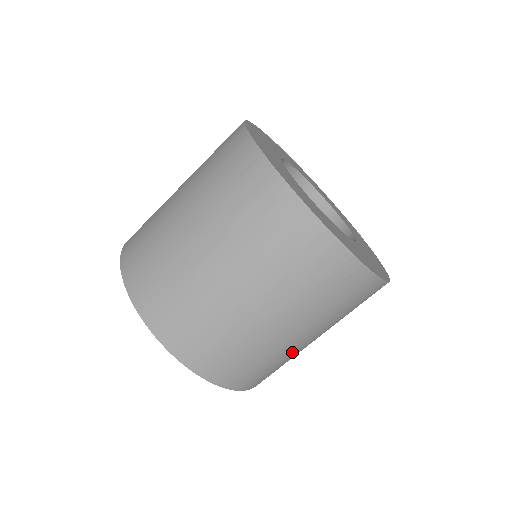
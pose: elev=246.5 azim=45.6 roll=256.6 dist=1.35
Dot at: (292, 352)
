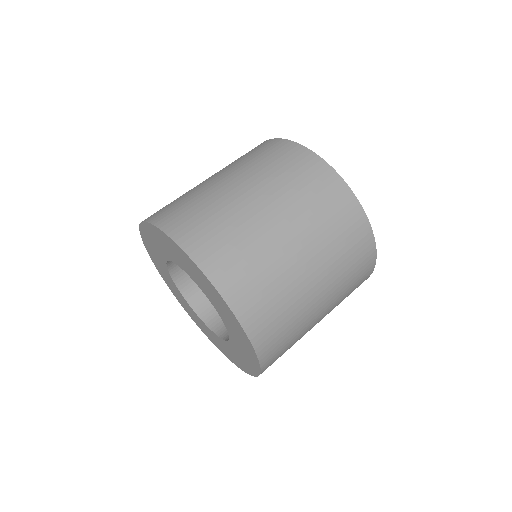
Dot at: (306, 327)
